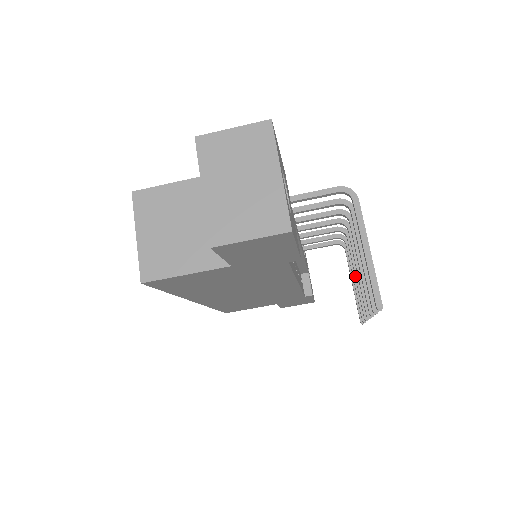
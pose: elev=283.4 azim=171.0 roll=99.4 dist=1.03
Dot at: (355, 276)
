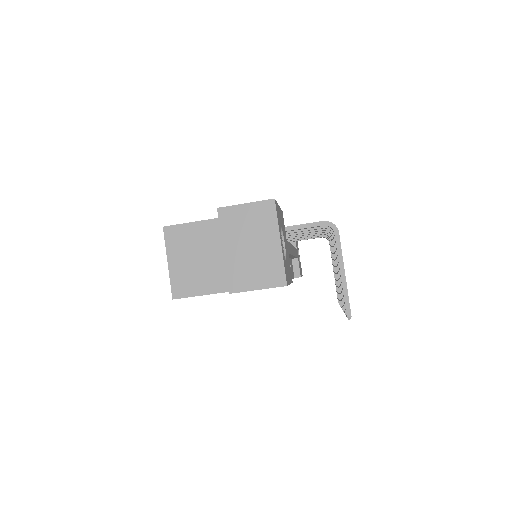
Dot at: (335, 272)
